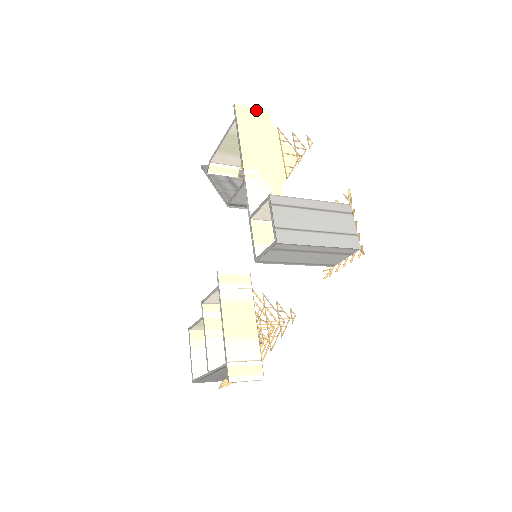
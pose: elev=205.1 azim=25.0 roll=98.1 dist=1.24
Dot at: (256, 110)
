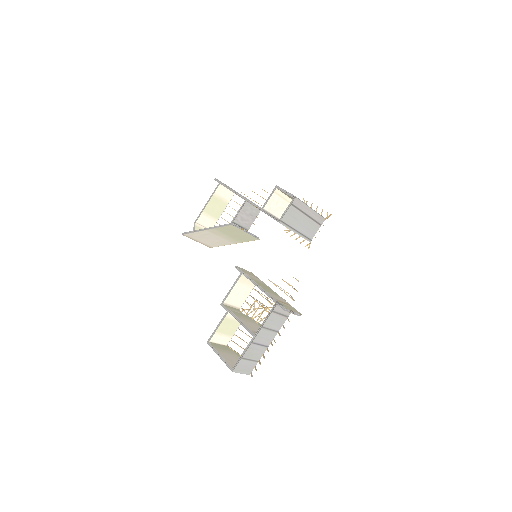
Dot at: (225, 184)
